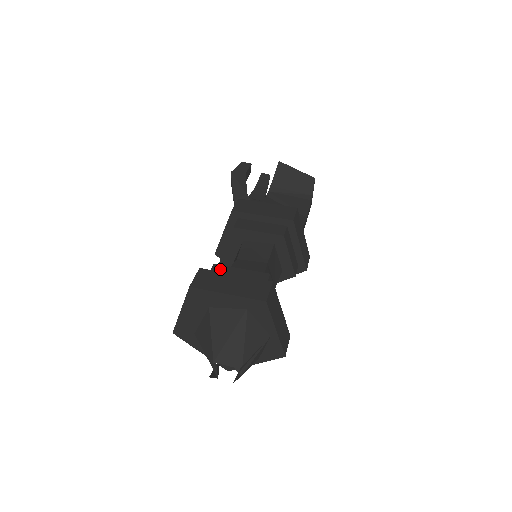
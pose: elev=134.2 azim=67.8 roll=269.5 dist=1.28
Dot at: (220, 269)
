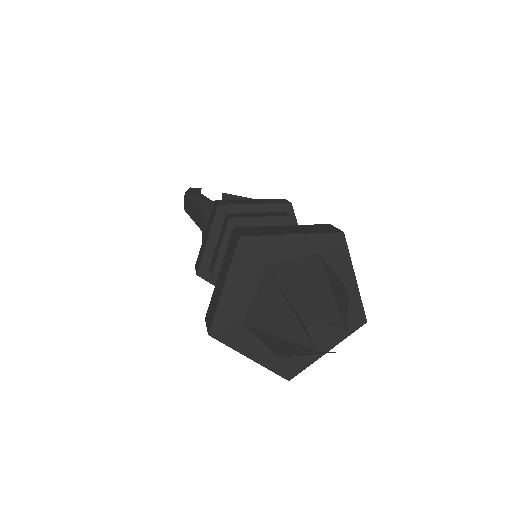
Dot at: occluded
